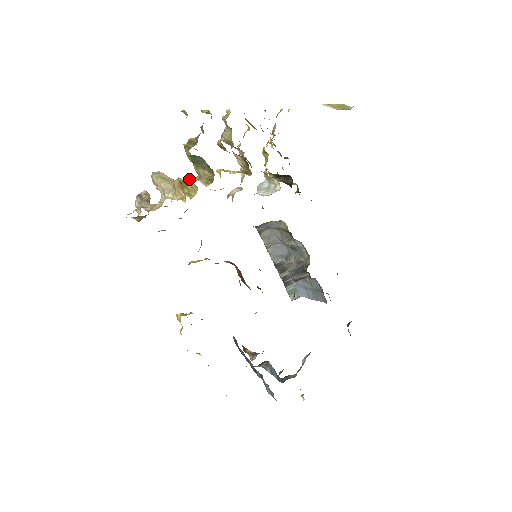
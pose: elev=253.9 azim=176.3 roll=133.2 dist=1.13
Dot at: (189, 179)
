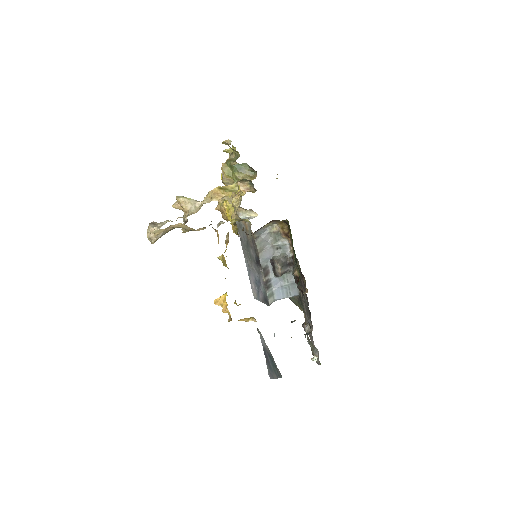
Dot at: (227, 186)
